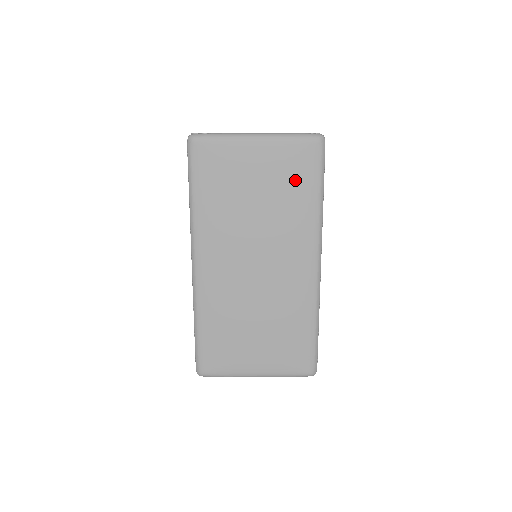
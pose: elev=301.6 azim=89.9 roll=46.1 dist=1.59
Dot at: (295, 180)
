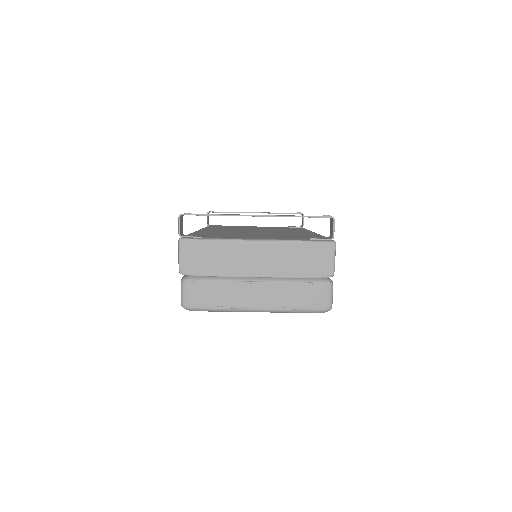
Dot at: occluded
